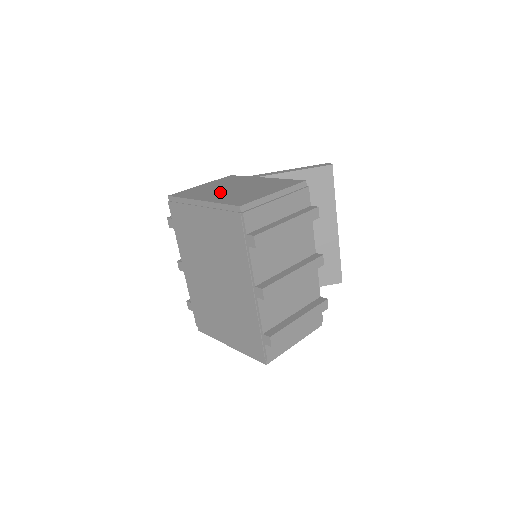
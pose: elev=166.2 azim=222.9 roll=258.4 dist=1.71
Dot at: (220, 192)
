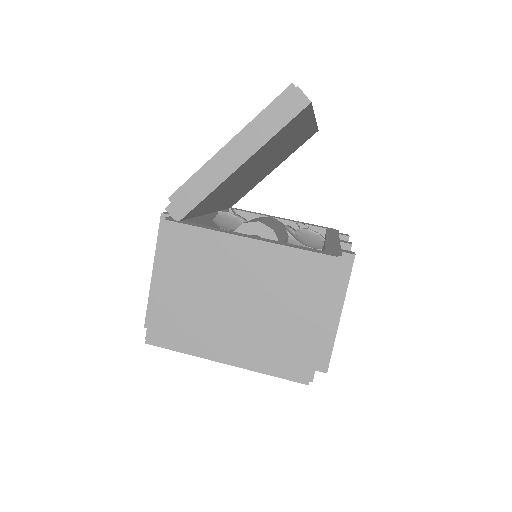
Dot at: (227, 325)
